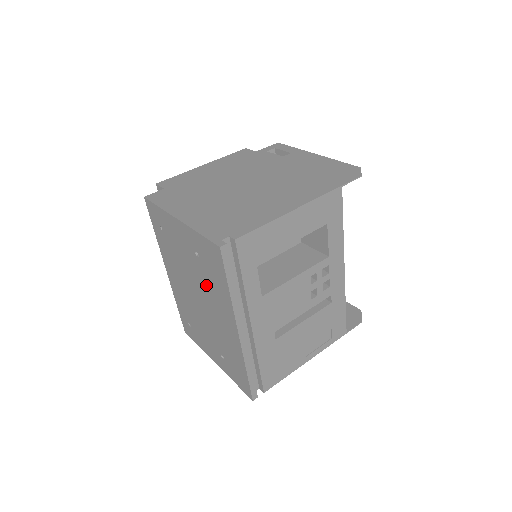
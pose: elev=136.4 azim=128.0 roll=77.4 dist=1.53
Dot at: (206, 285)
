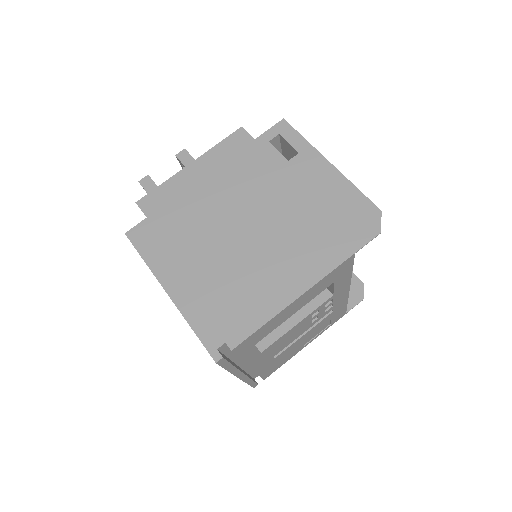
Dot at: occluded
